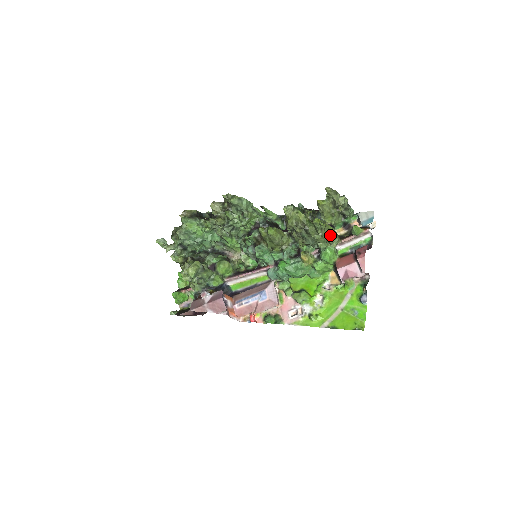
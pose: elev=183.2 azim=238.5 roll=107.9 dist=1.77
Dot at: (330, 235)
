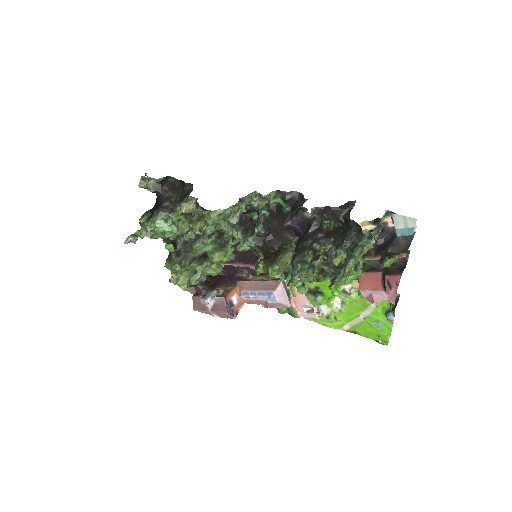
Dot at: occluded
